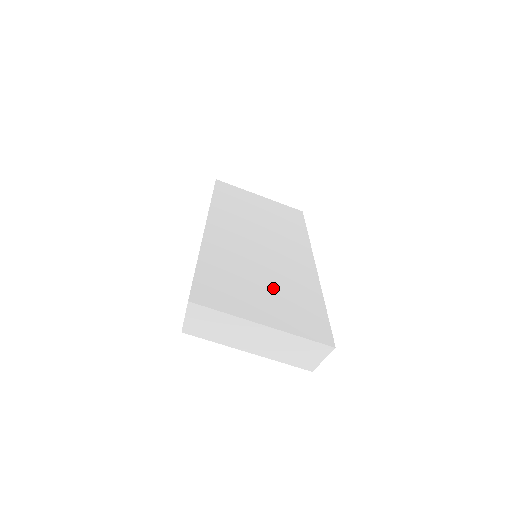
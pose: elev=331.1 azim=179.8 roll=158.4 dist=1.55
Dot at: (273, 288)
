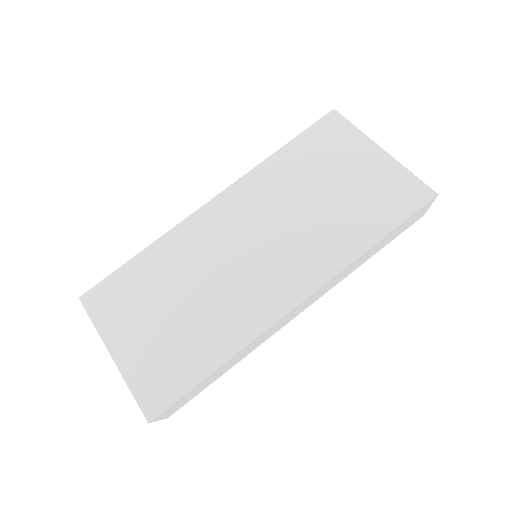
Dot at: (177, 318)
